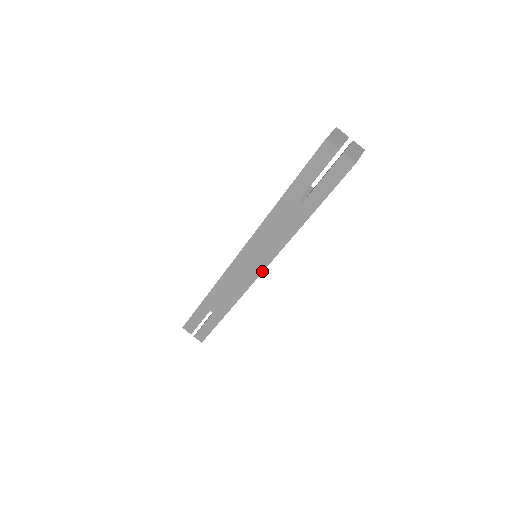
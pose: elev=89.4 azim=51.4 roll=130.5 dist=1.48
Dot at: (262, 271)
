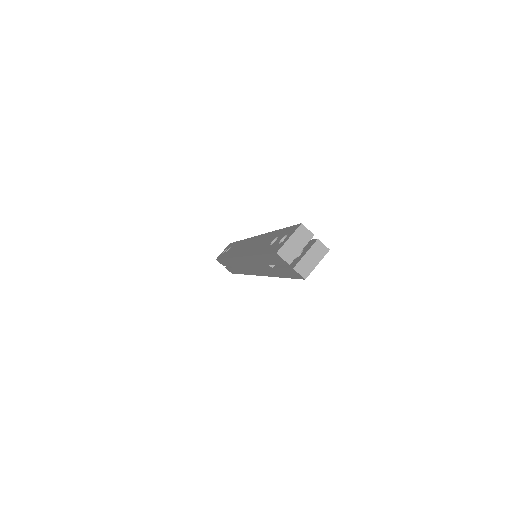
Dot at: (257, 275)
